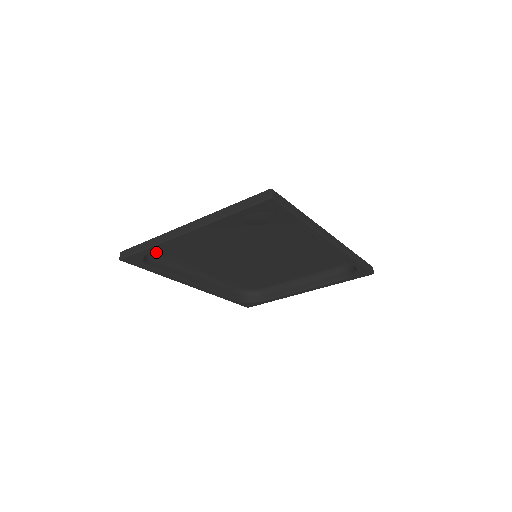
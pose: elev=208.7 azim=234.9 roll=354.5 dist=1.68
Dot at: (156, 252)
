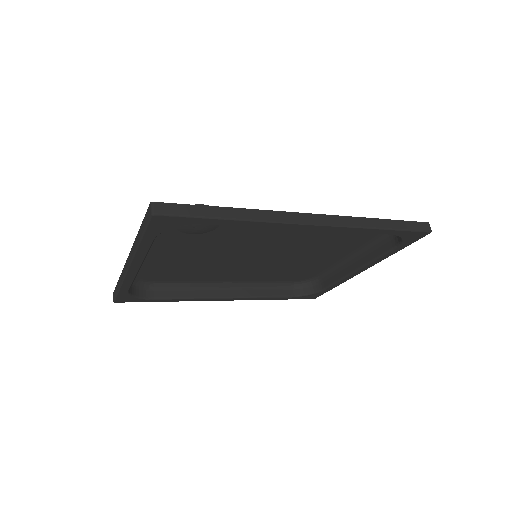
Dot at: (153, 281)
